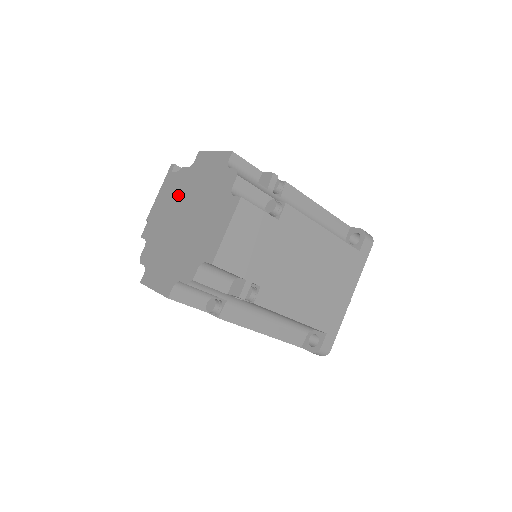
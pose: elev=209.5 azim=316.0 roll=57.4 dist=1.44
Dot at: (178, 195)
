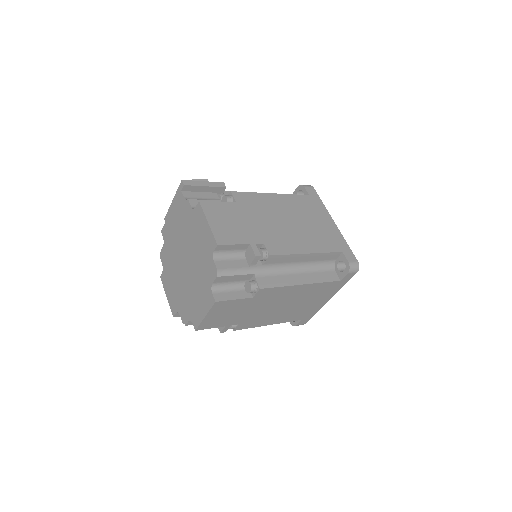
Dot at: (183, 229)
